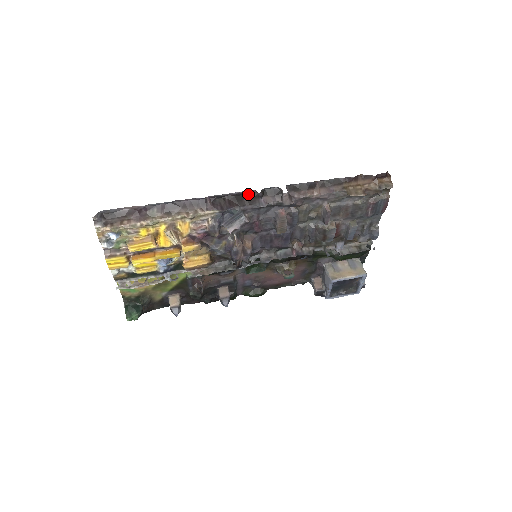
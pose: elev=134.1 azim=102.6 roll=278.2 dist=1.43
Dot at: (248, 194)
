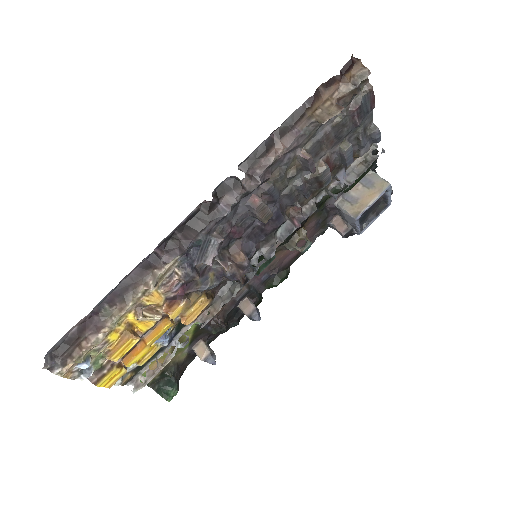
Dot at: (199, 210)
